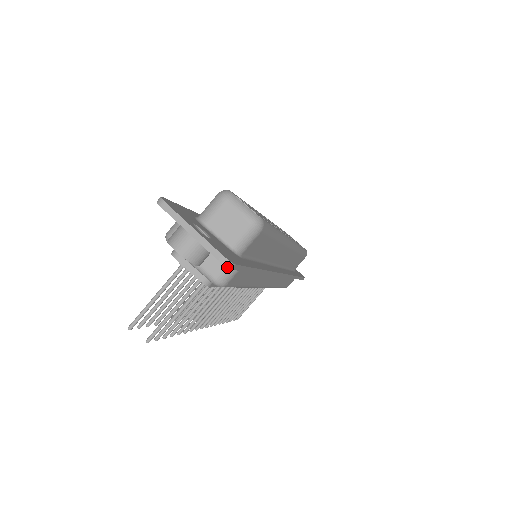
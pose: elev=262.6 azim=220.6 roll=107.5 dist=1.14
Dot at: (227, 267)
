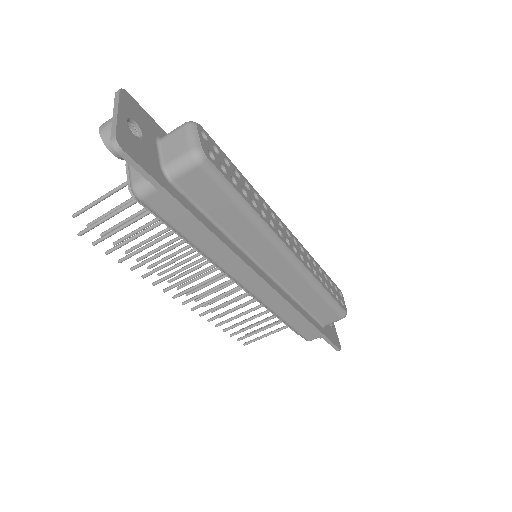
Dot at: (114, 148)
